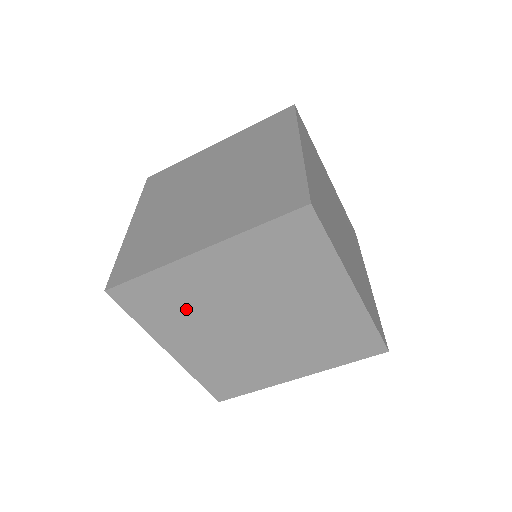
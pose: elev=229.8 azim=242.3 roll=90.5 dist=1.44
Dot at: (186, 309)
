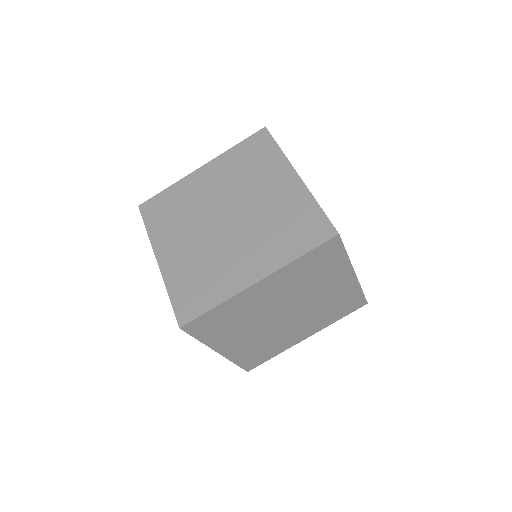
Dot at: (239, 321)
